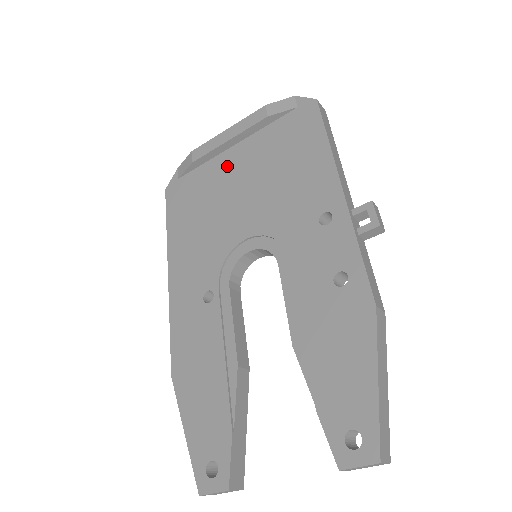
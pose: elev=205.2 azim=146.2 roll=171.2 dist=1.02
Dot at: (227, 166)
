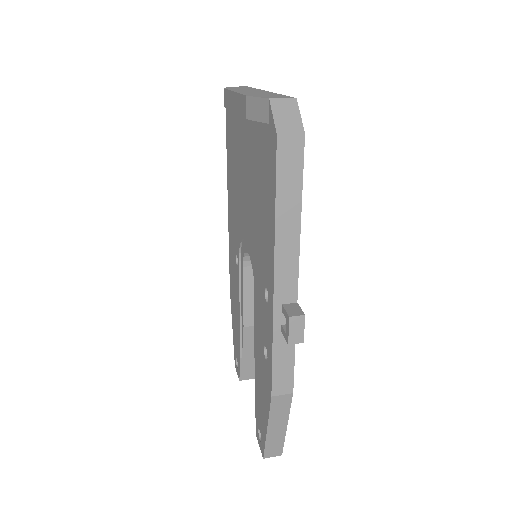
Dot at: (242, 137)
